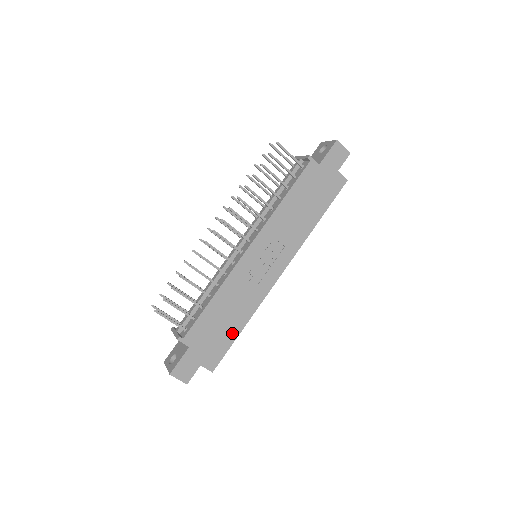
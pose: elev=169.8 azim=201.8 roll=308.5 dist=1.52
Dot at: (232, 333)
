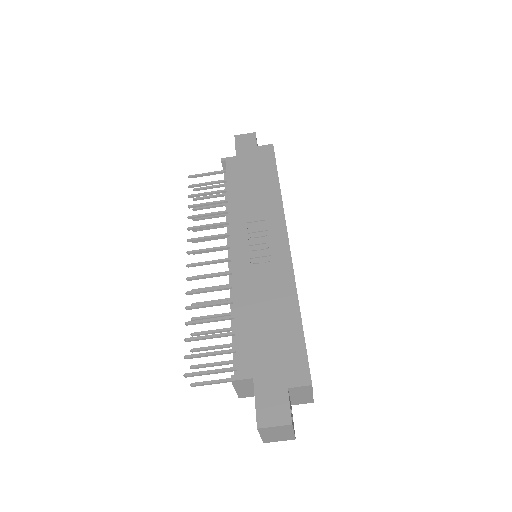
Dot at: (291, 326)
